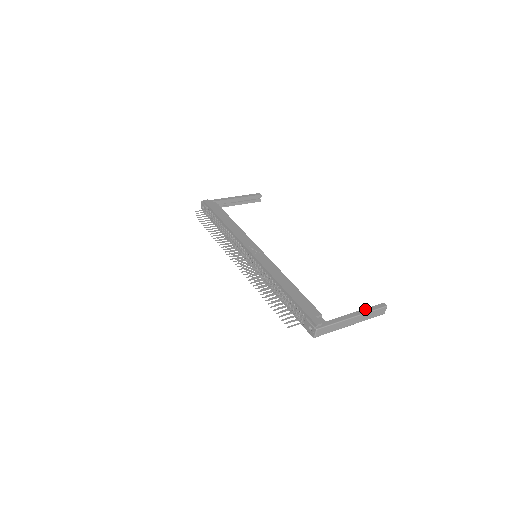
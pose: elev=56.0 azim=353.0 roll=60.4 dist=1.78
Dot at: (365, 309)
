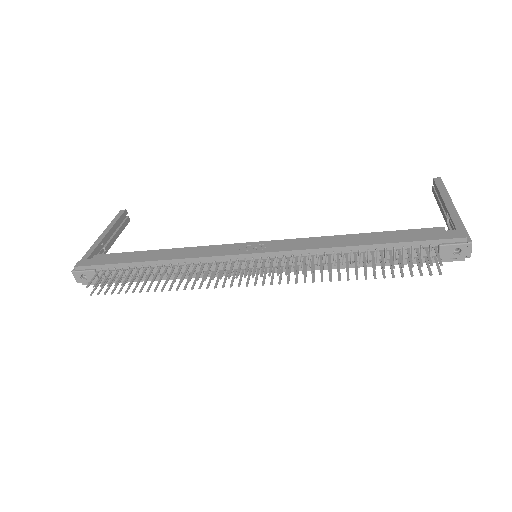
Dot at: (441, 193)
